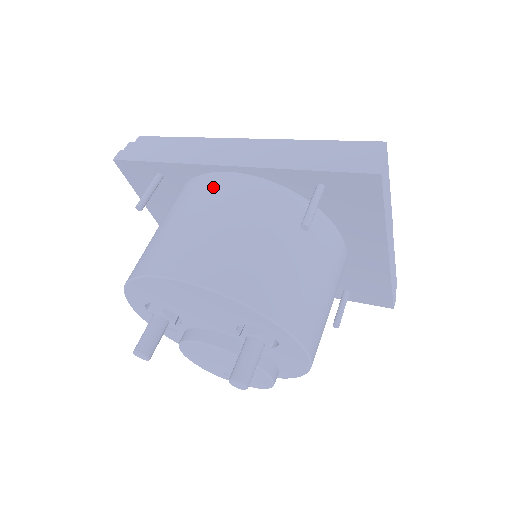
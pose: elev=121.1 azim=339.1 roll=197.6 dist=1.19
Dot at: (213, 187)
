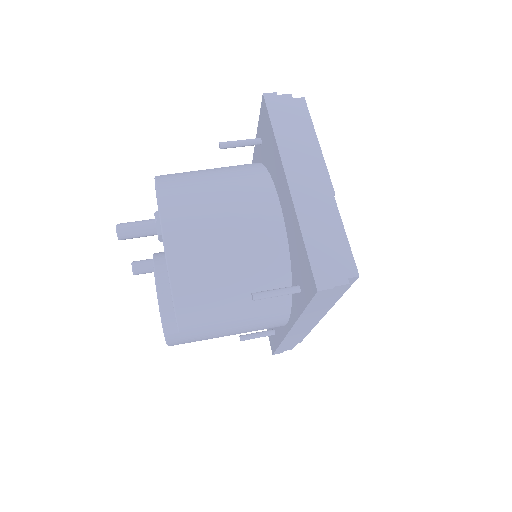
Dot at: occluded
